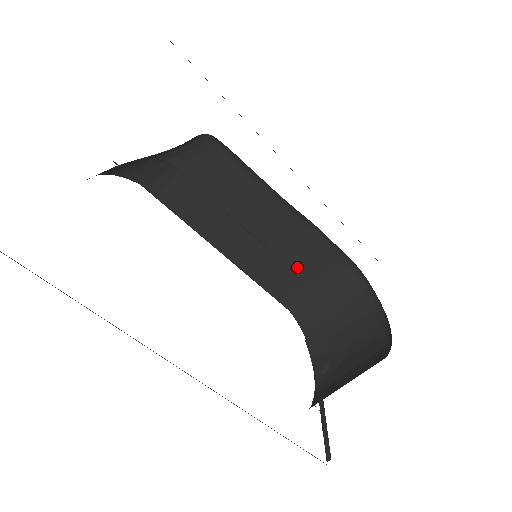
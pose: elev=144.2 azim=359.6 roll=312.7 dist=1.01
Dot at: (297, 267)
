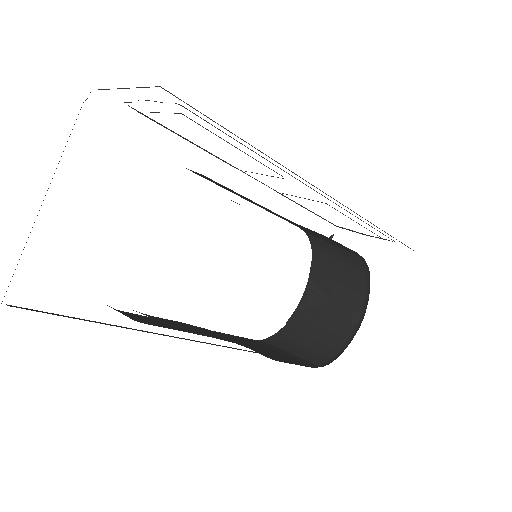
Dot at: occluded
